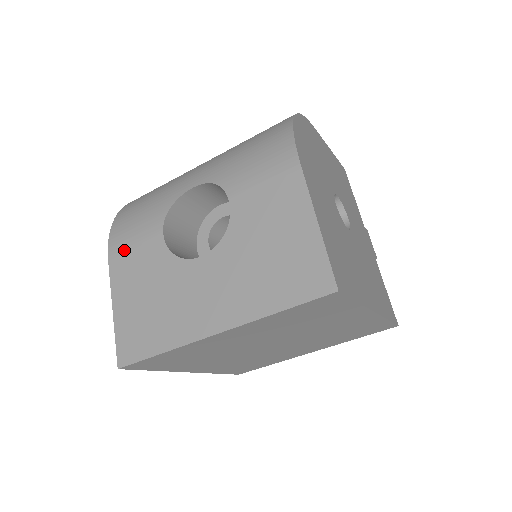
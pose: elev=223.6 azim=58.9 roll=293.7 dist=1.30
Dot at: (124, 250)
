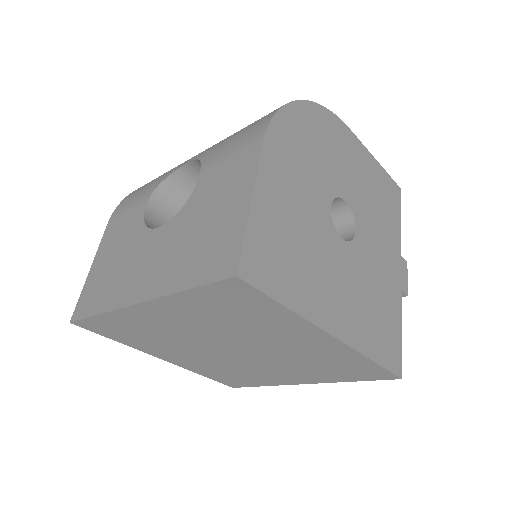
Dot at: (119, 216)
